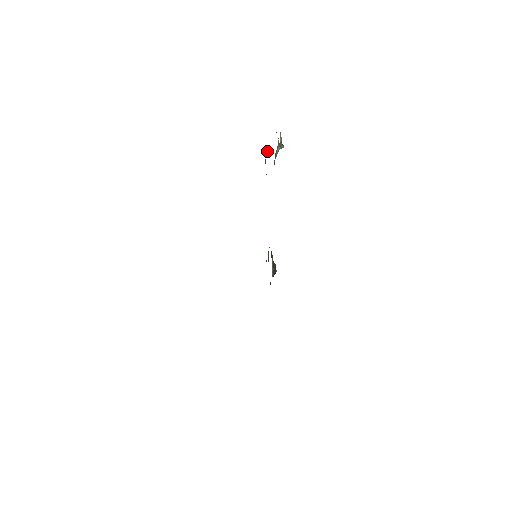
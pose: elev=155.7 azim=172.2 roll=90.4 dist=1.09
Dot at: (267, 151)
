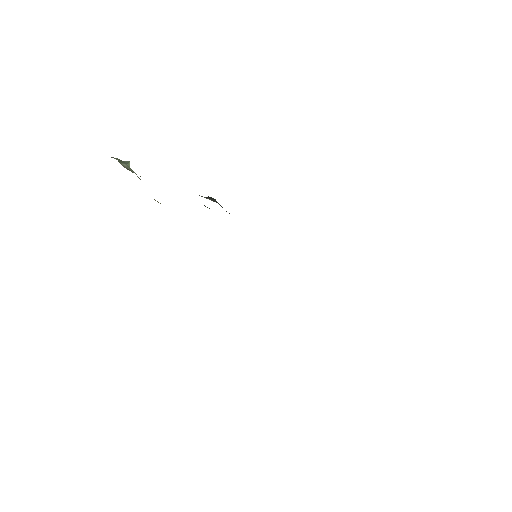
Dot at: occluded
